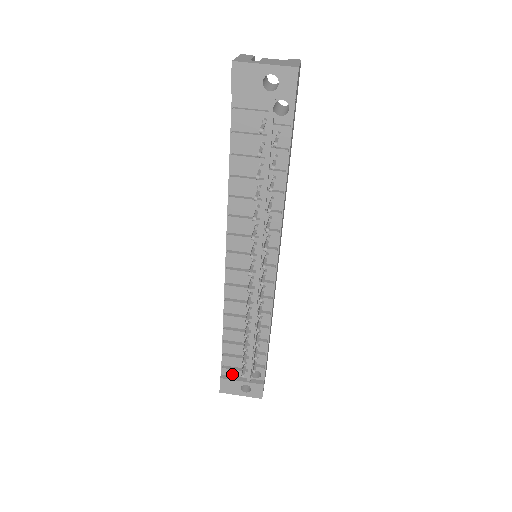
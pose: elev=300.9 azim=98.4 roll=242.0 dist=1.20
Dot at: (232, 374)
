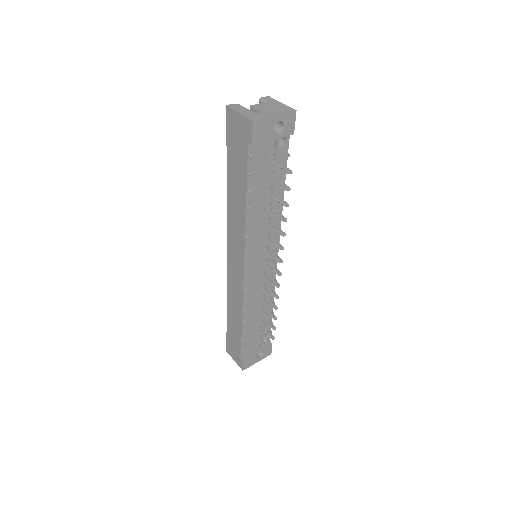
Dot at: (248, 352)
